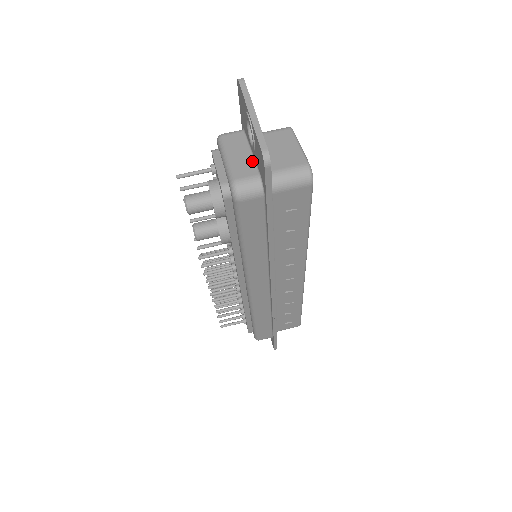
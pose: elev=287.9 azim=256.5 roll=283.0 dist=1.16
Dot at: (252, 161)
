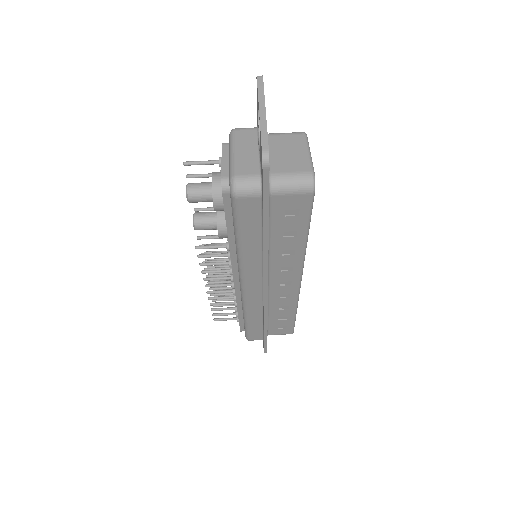
Dot at: (257, 160)
